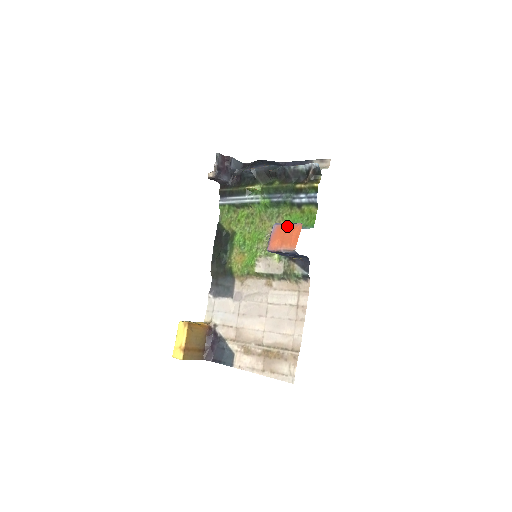
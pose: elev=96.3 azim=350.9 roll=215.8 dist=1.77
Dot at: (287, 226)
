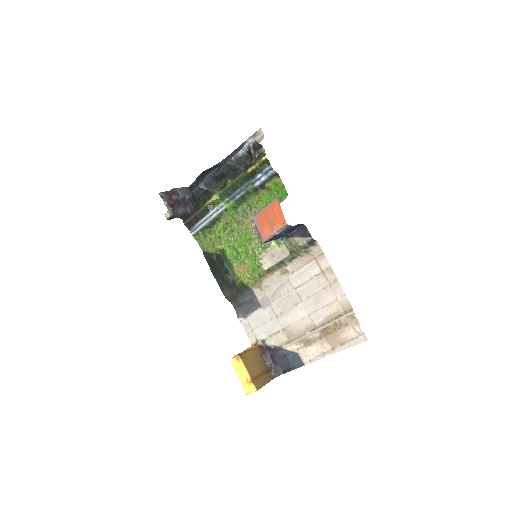
Dot at: (265, 210)
